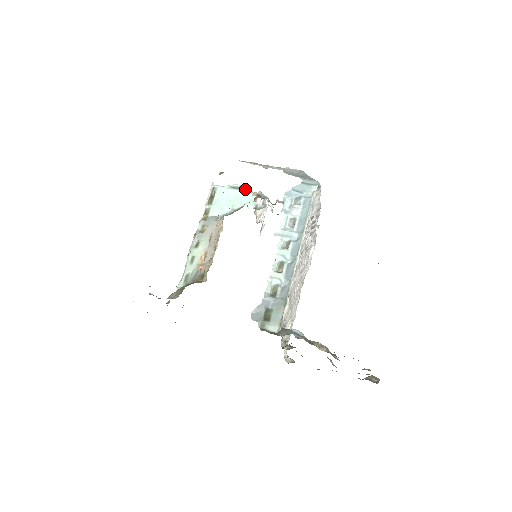
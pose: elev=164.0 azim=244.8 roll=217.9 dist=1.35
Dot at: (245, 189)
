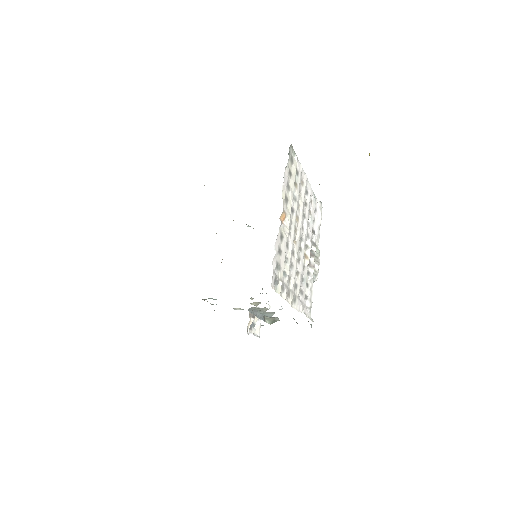
Dot at: occluded
